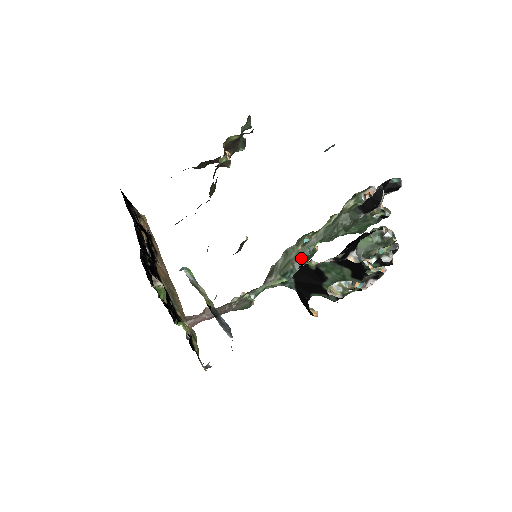
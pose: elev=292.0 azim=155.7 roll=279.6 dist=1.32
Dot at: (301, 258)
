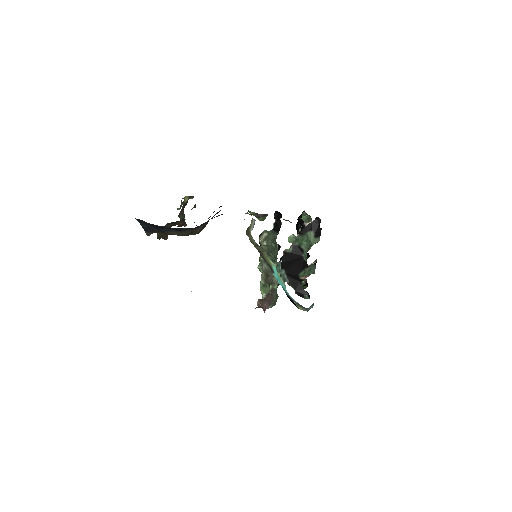
Dot at: occluded
